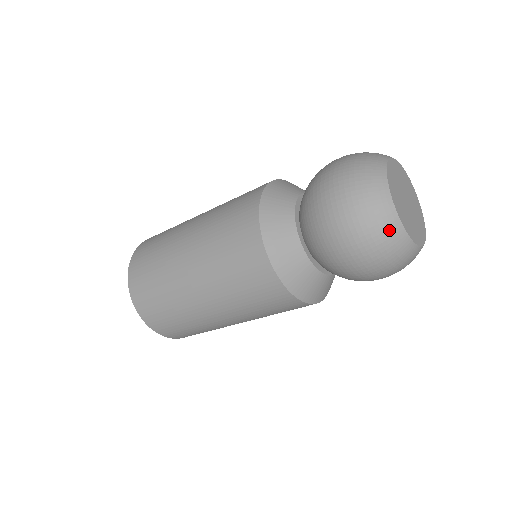
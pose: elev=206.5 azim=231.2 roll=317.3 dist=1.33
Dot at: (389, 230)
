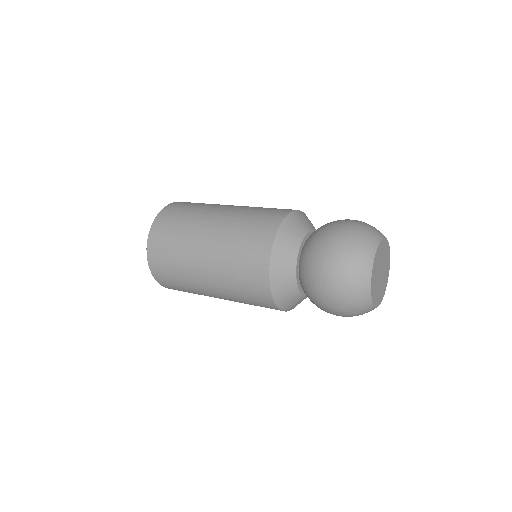
Dot at: (361, 276)
